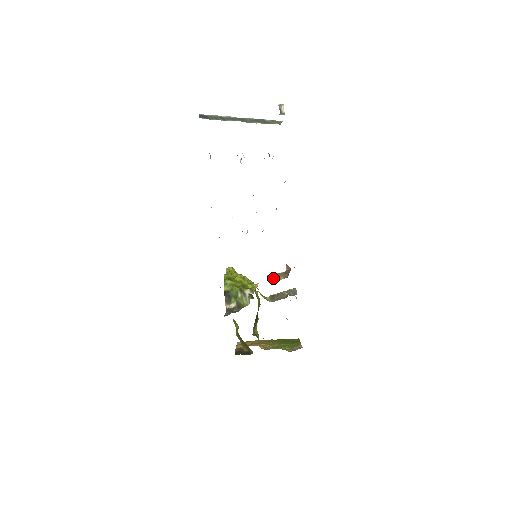
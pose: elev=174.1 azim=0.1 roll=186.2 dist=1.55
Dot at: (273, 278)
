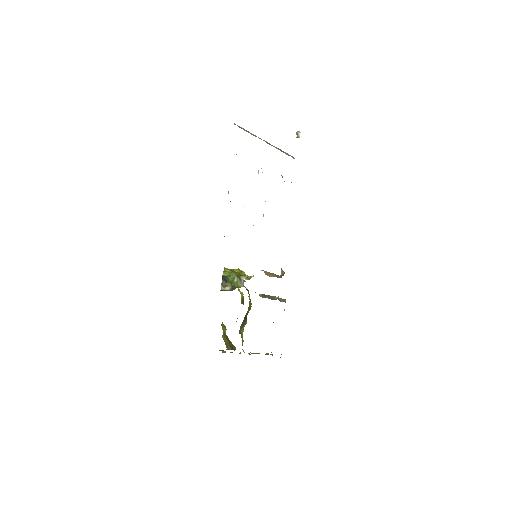
Dot at: (268, 274)
